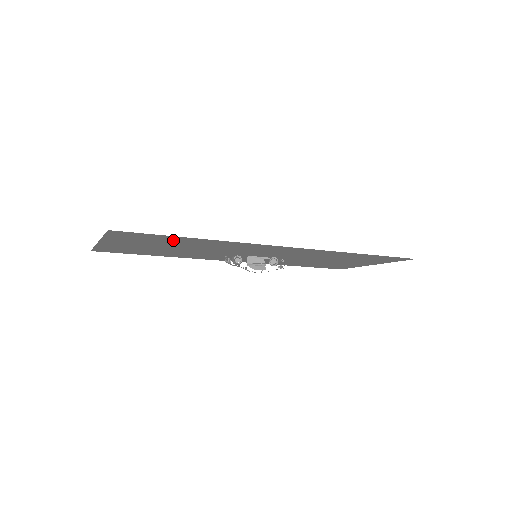
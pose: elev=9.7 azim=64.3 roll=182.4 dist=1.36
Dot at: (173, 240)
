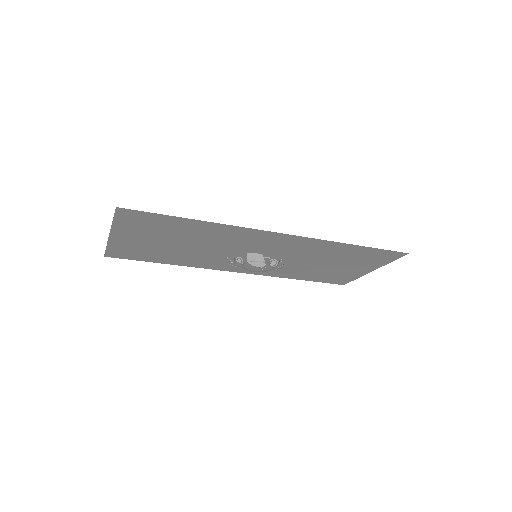
Dot at: (175, 226)
